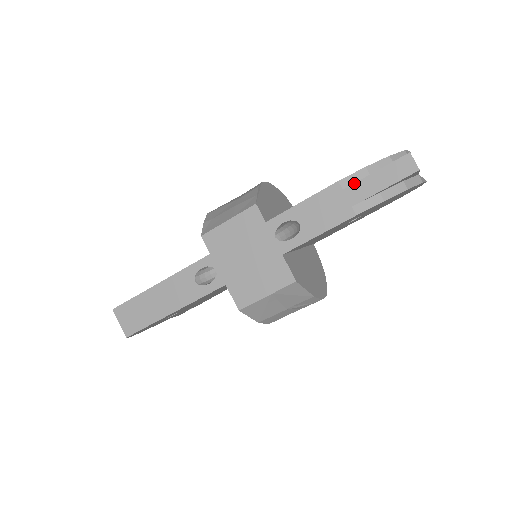
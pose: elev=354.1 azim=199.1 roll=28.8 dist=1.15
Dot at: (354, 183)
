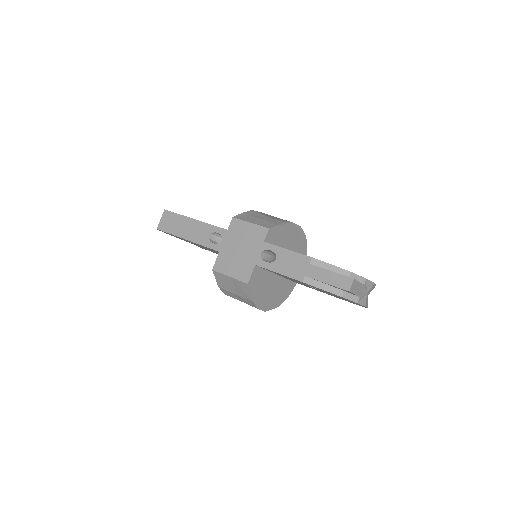
Dot at: (317, 266)
